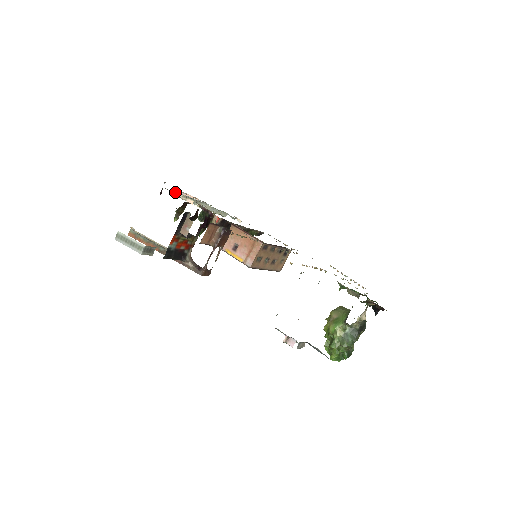
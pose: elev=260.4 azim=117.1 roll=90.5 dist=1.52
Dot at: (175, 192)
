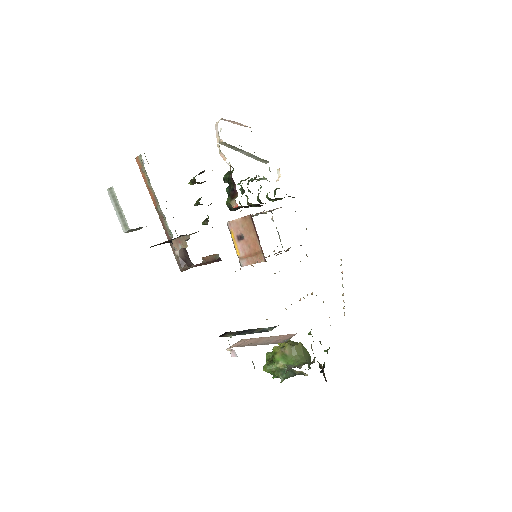
Dot at: (216, 125)
